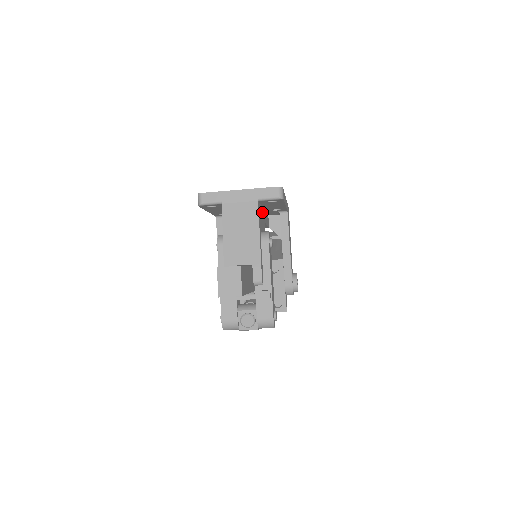
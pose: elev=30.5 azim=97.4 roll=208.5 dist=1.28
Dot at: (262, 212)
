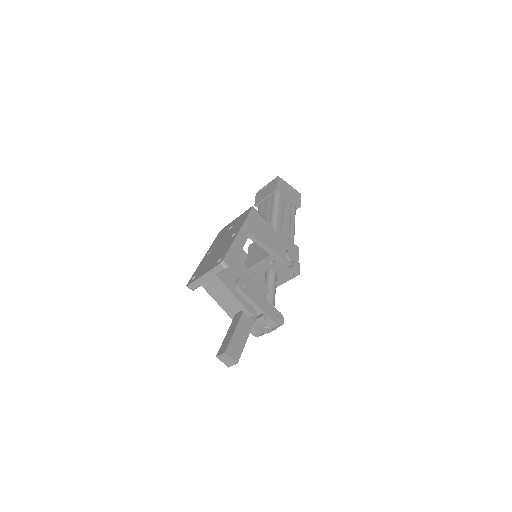
Dot at: occluded
